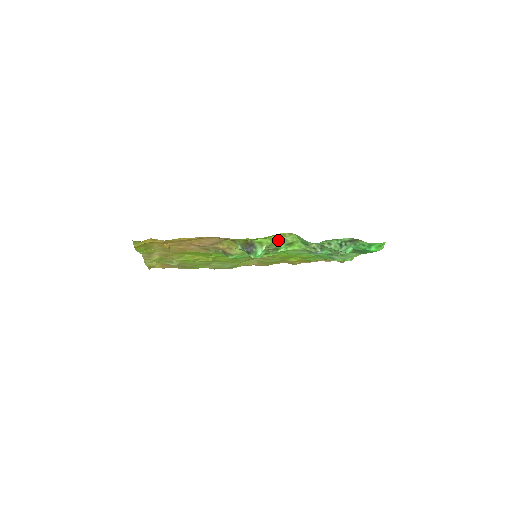
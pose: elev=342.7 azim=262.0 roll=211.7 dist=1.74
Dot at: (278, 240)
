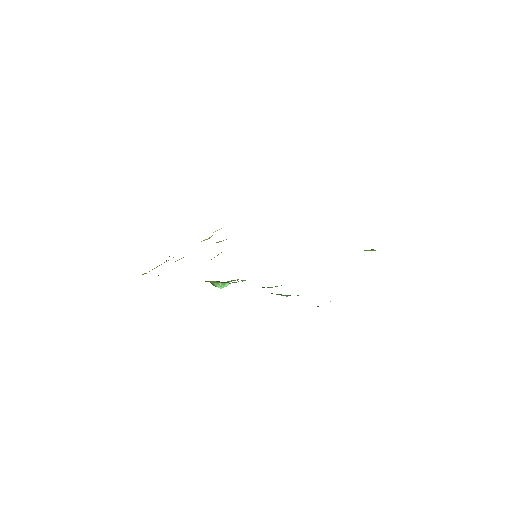
Dot at: (224, 282)
